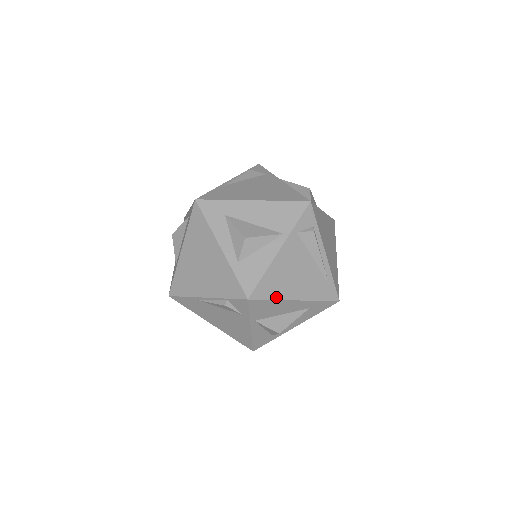
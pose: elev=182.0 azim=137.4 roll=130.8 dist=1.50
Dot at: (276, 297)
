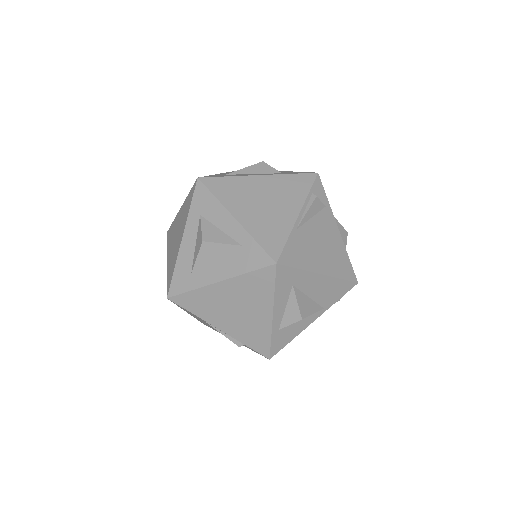
Dot at: occluded
